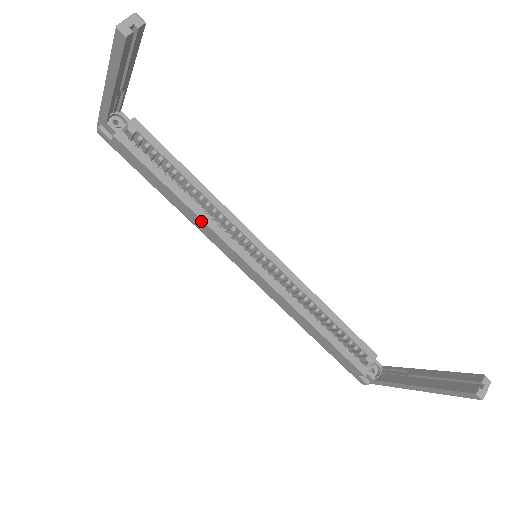
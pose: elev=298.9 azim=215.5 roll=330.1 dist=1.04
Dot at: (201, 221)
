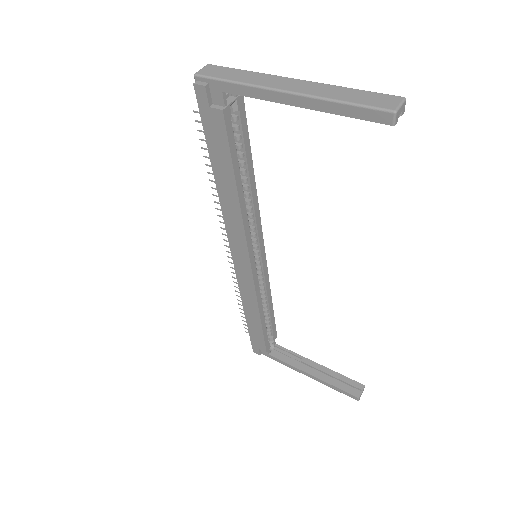
Dot at: (240, 219)
